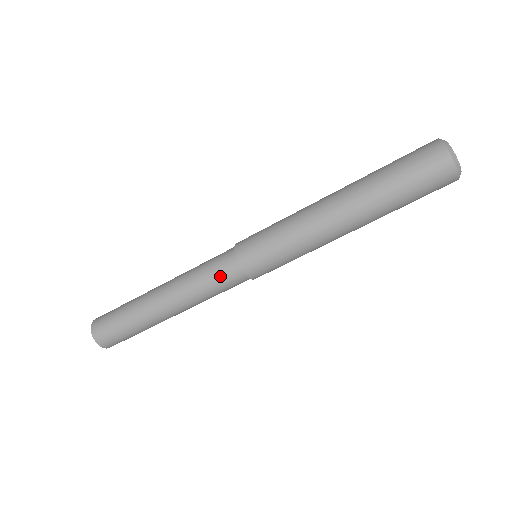
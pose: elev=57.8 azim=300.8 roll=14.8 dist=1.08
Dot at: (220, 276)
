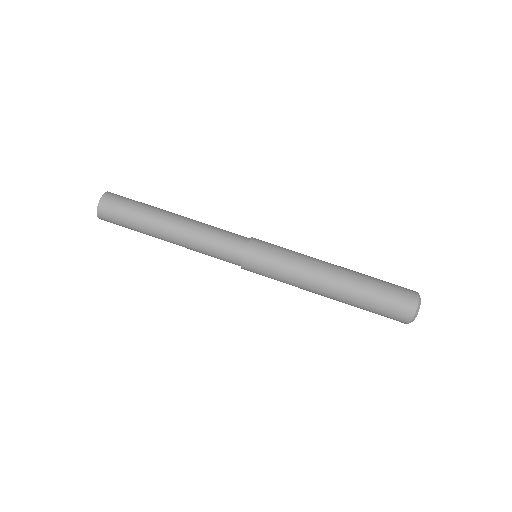
Dot at: (231, 233)
